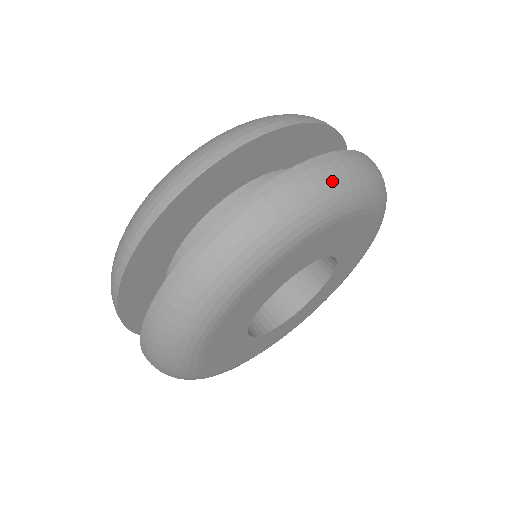
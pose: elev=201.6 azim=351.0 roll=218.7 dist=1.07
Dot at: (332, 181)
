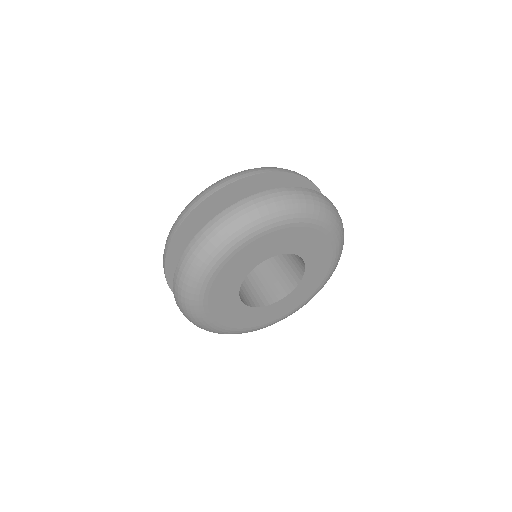
Dot at: (338, 216)
